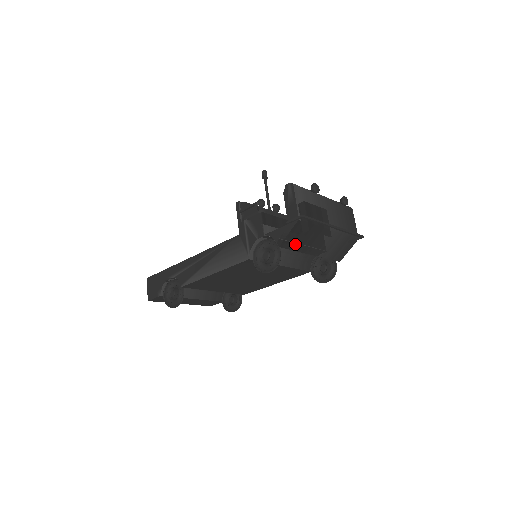
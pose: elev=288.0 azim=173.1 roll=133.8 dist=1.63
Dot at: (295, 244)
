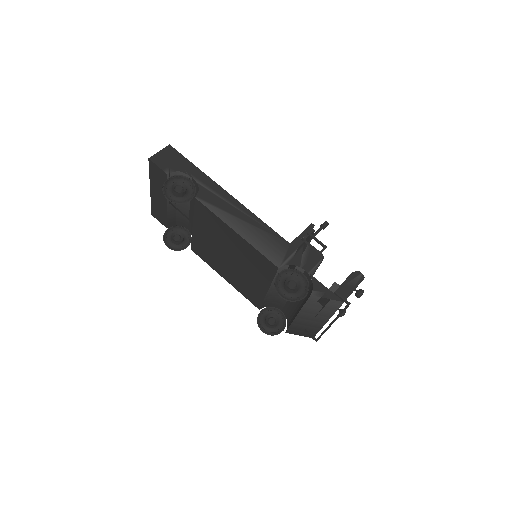
Dot at: (312, 304)
